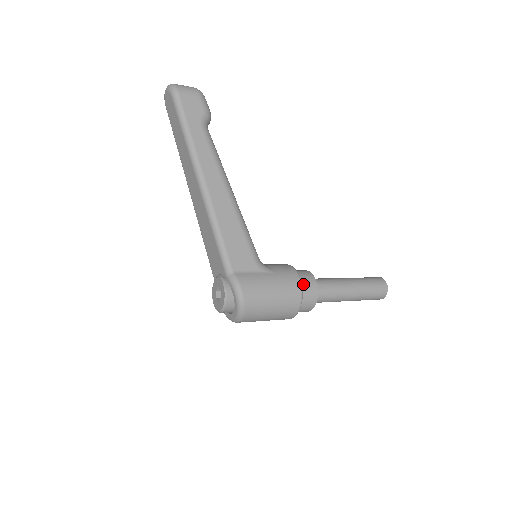
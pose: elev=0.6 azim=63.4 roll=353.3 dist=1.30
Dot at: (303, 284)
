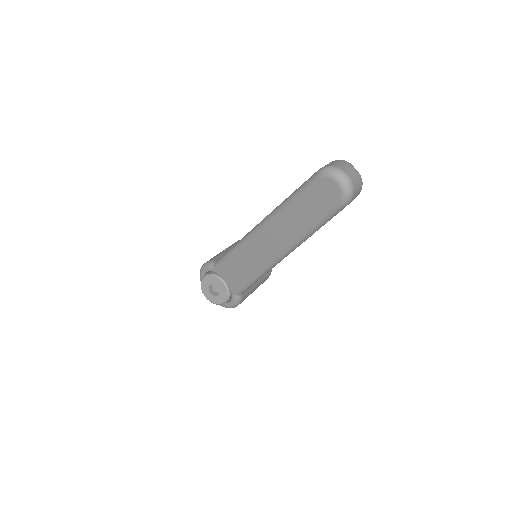
Dot at: occluded
